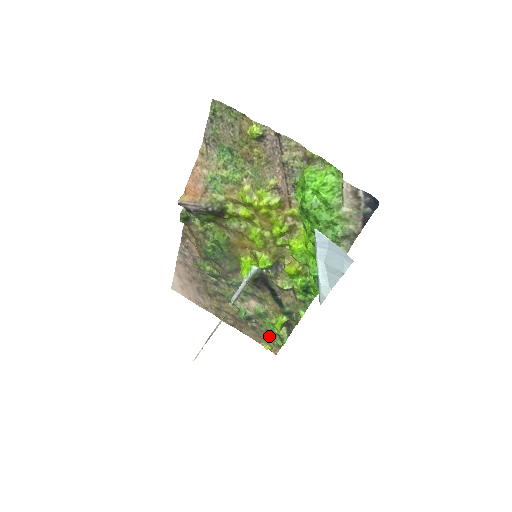
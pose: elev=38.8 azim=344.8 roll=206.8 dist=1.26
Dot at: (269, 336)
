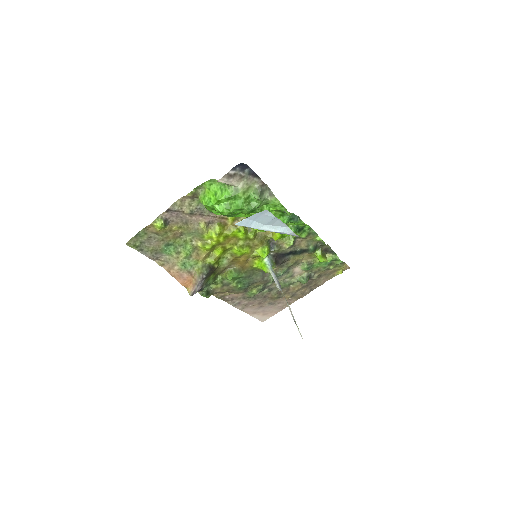
Dot at: (331, 268)
